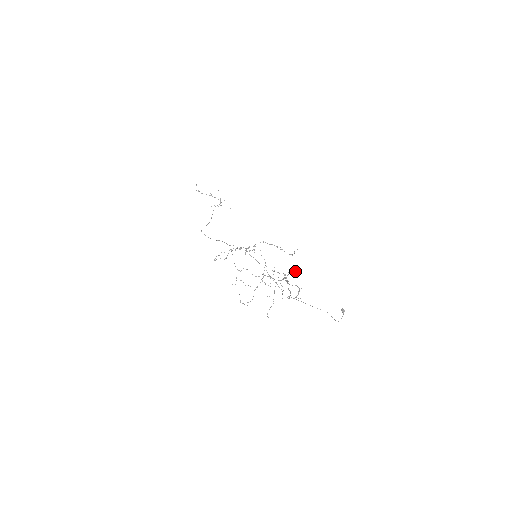
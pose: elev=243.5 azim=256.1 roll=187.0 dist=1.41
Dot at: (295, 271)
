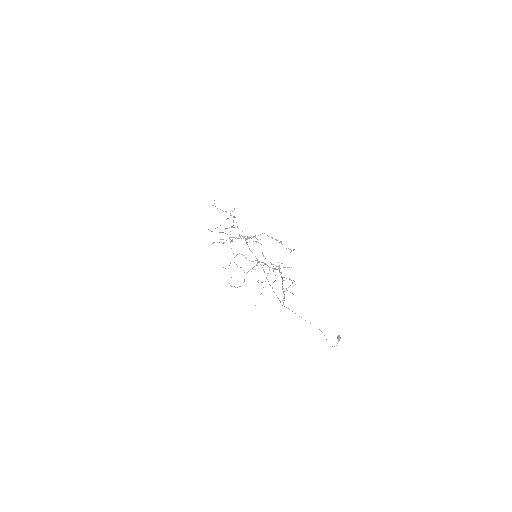
Dot at: (291, 267)
